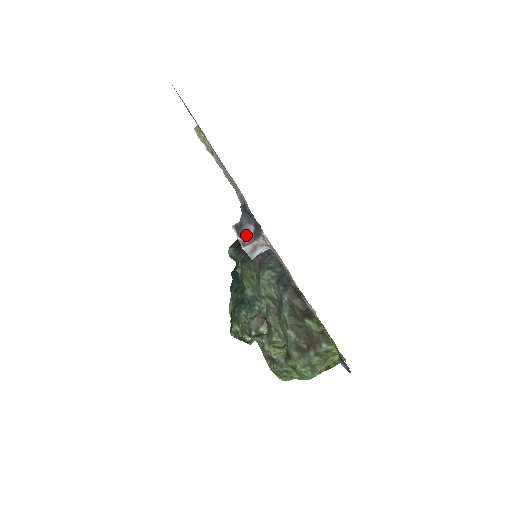
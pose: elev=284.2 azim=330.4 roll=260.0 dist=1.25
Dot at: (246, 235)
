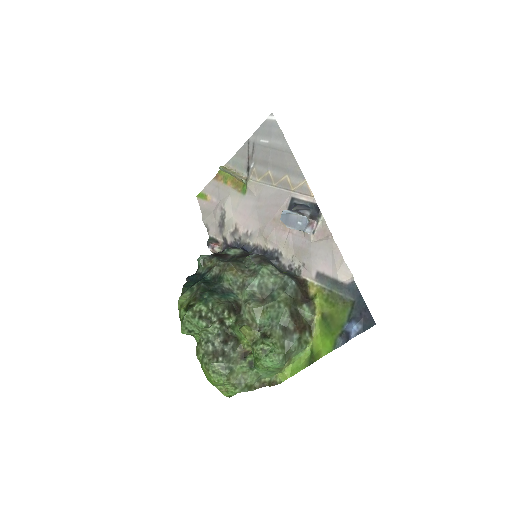
Dot at: (304, 215)
